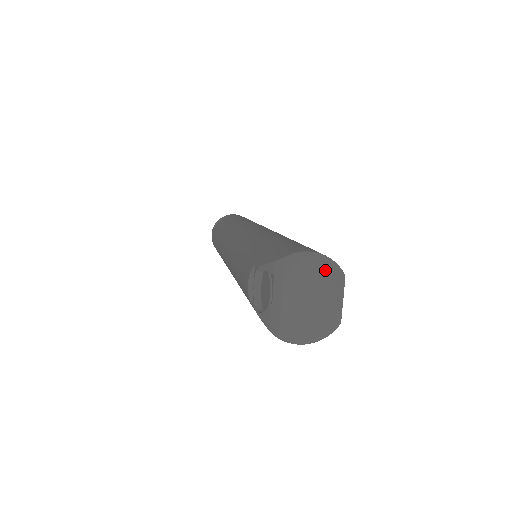
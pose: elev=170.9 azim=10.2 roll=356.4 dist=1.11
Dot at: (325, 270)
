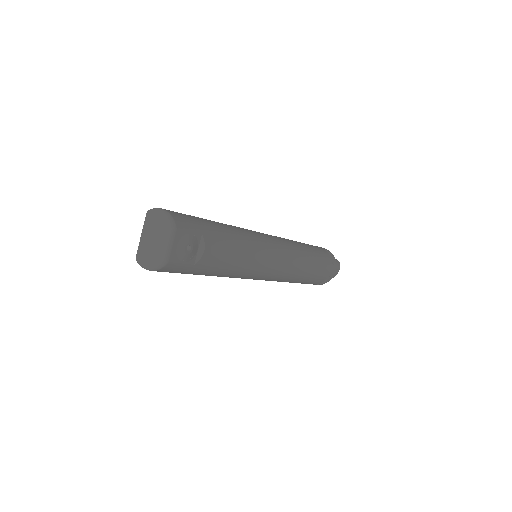
Dot at: (164, 221)
